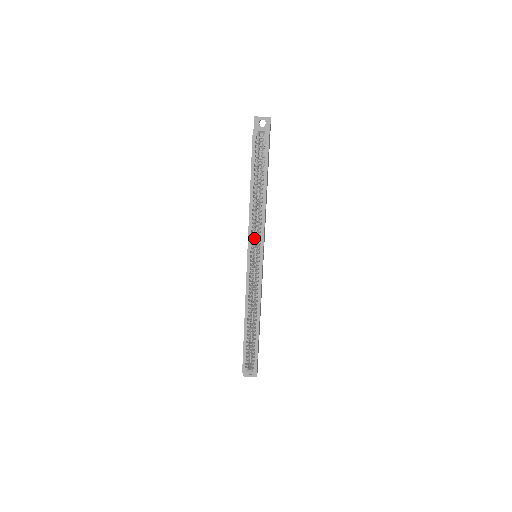
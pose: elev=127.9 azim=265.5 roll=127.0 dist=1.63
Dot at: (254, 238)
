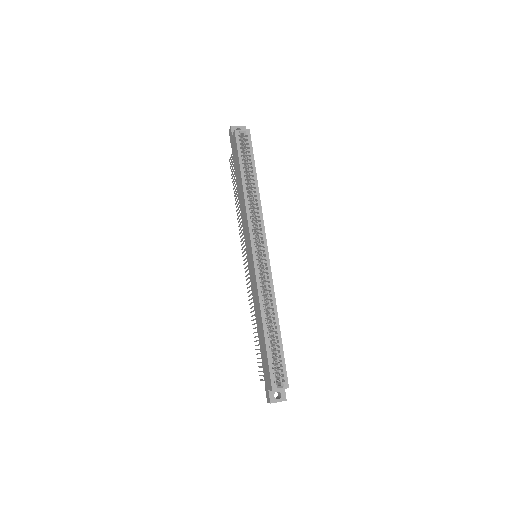
Dot at: (254, 230)
